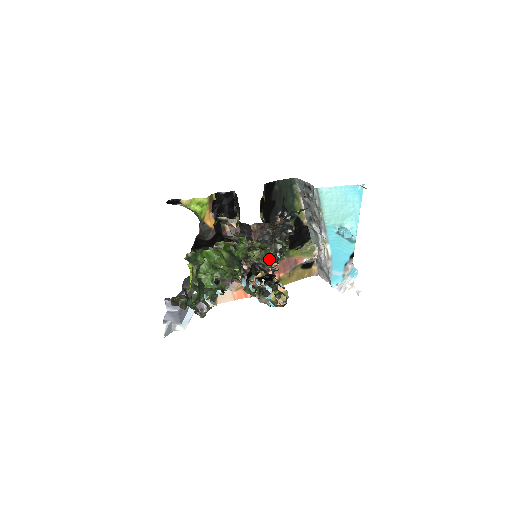
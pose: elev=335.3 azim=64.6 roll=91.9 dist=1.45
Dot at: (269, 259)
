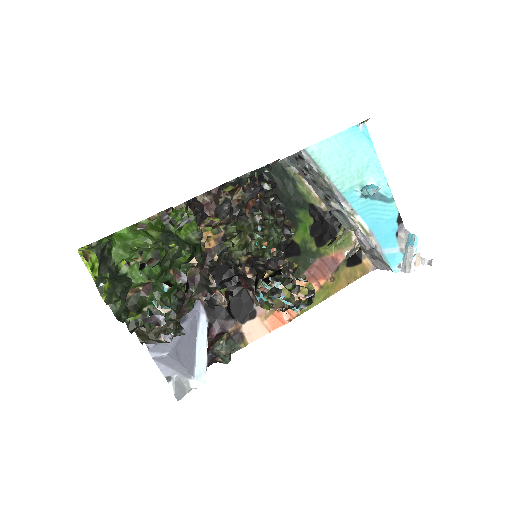
Dot at: (255, 242)
